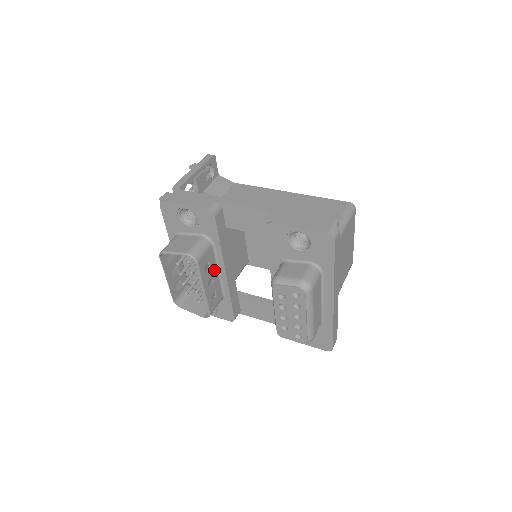
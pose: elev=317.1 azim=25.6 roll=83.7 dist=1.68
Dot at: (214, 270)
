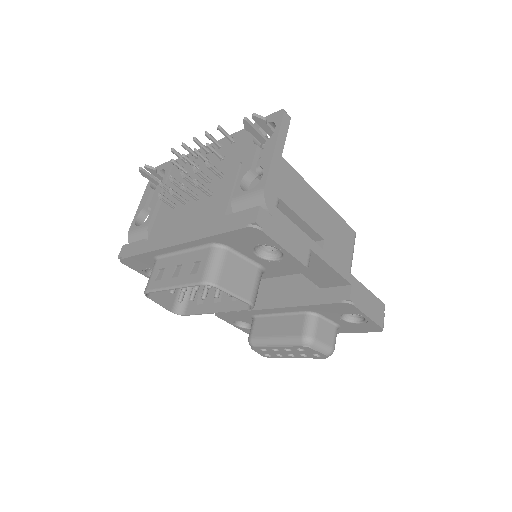
Dot at: occluded
